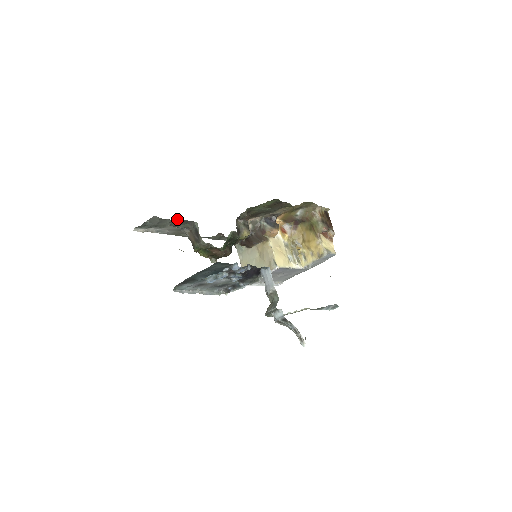
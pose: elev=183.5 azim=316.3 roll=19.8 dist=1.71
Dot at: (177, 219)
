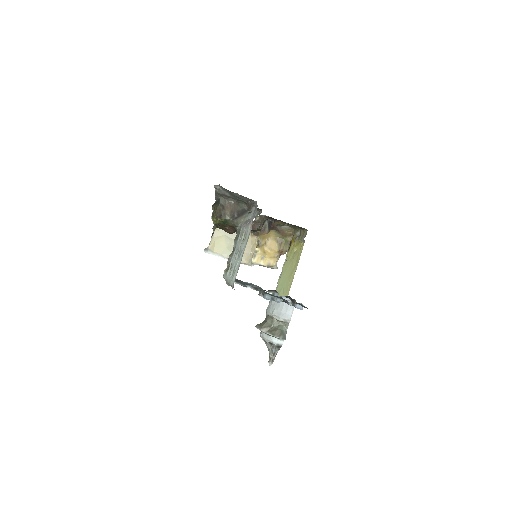
Dot at: (258, 208)
